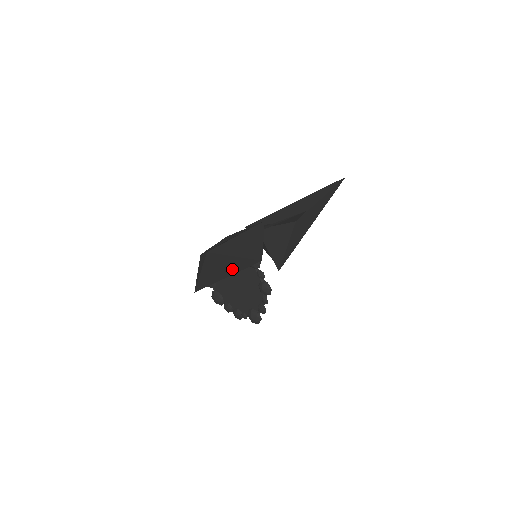
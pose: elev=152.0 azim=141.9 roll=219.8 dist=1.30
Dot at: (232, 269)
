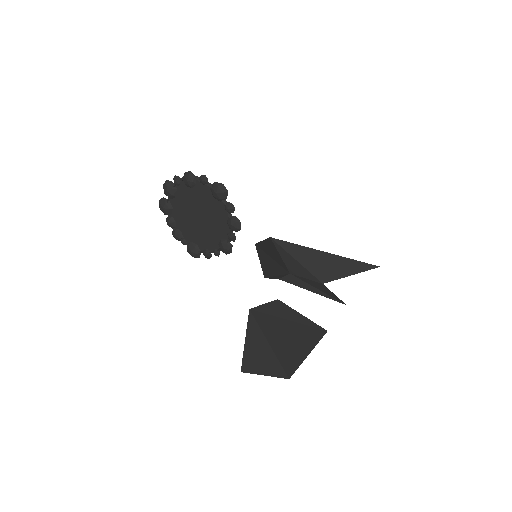
Dot at: occluded
